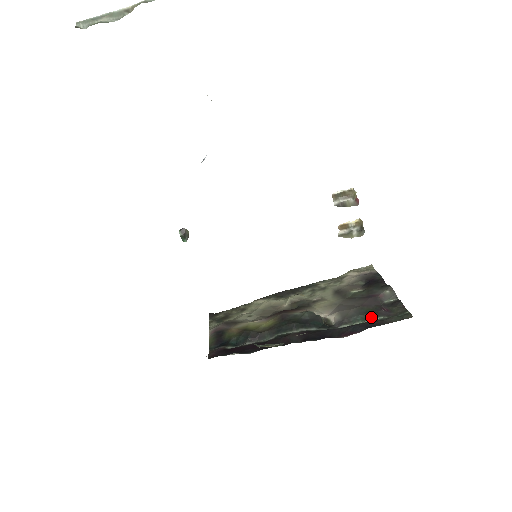
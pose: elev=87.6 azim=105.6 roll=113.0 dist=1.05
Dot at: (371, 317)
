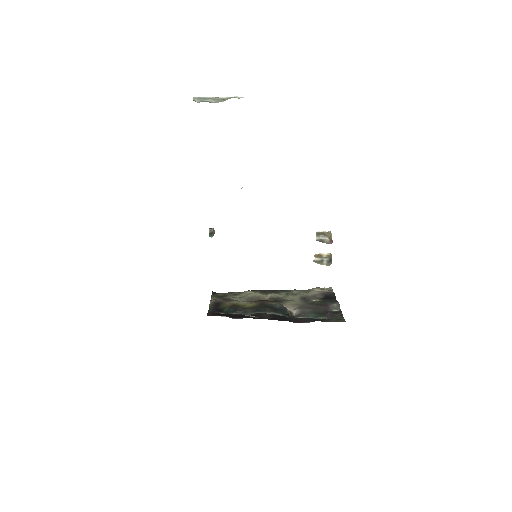
Dot at: (319, 316)
